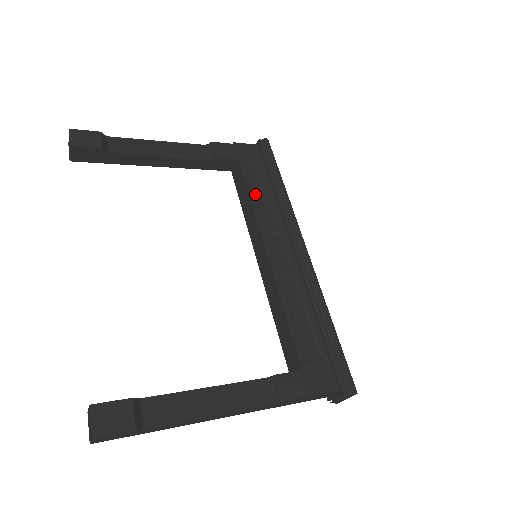
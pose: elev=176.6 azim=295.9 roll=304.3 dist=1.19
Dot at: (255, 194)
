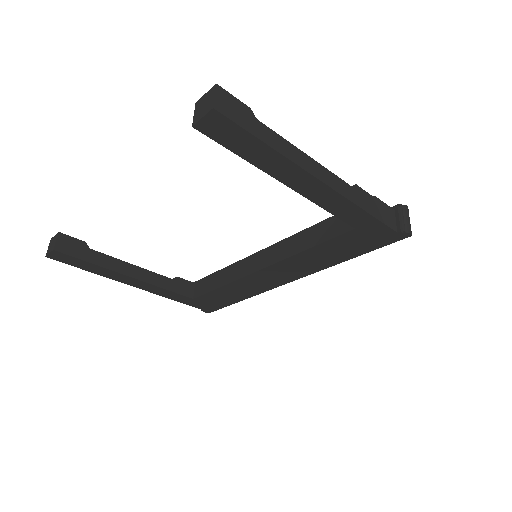
Dot at: occluded
